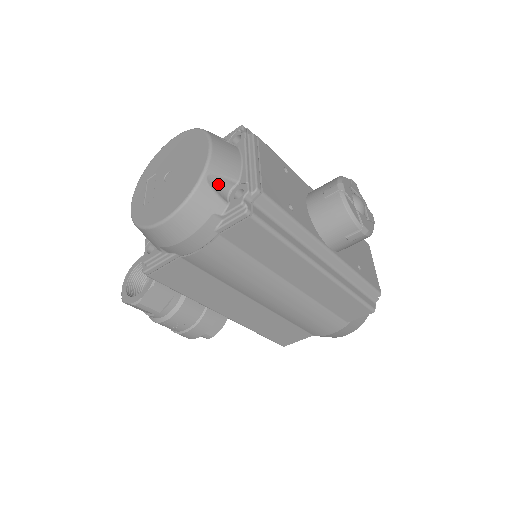
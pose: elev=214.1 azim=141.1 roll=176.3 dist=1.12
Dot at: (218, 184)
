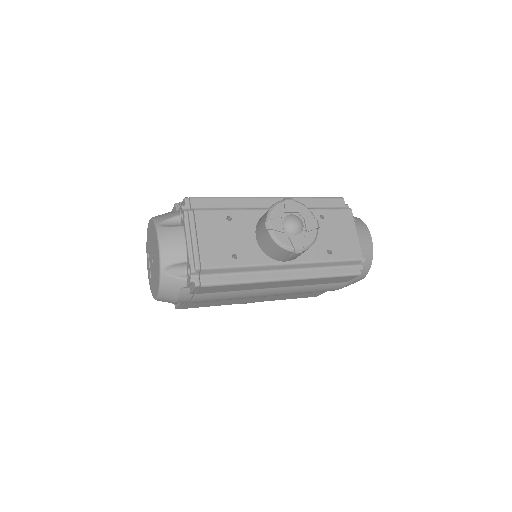
Dot at: (174, 269)
